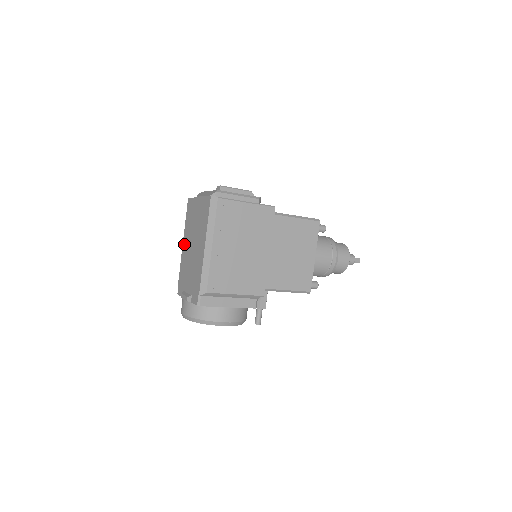
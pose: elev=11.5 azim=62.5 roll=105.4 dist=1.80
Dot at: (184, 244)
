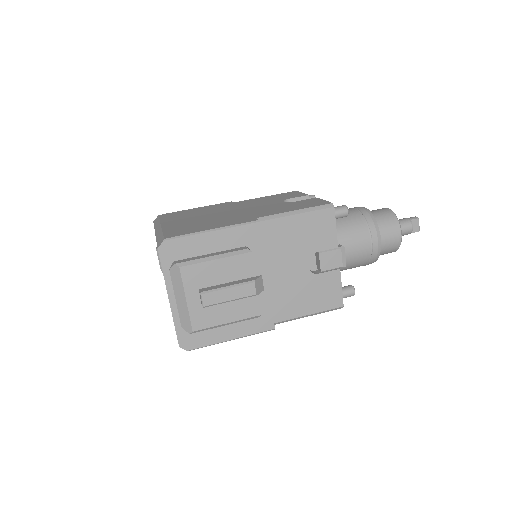
Dot at: occluded
